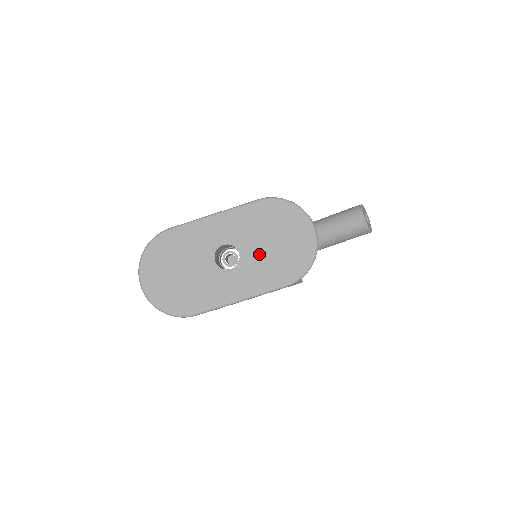
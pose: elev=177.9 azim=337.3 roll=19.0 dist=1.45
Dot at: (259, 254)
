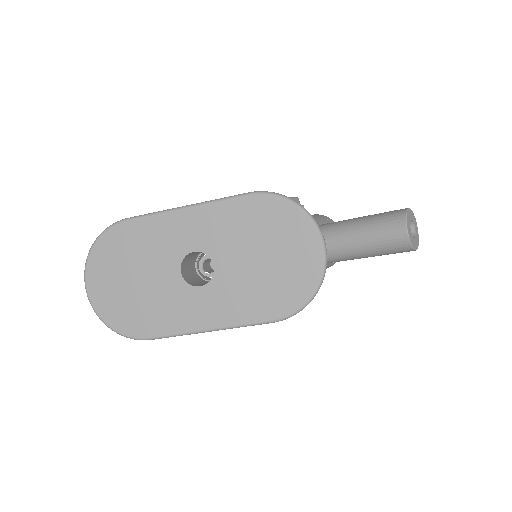
Dot at: (240, 272)
